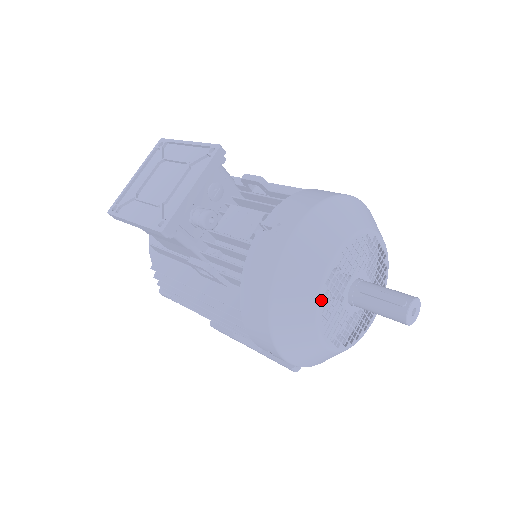
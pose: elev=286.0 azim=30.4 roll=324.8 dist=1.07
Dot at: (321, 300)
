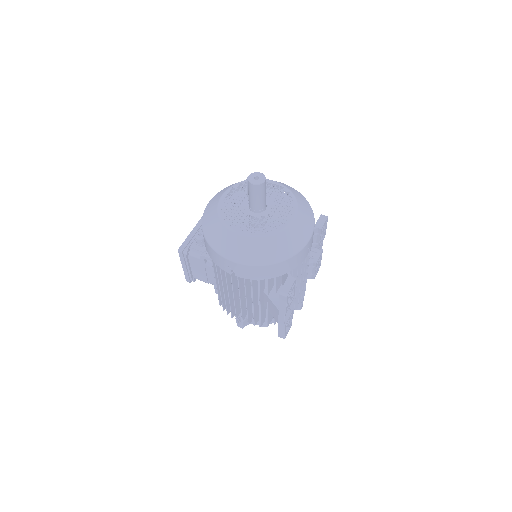
Dot at: occluded
